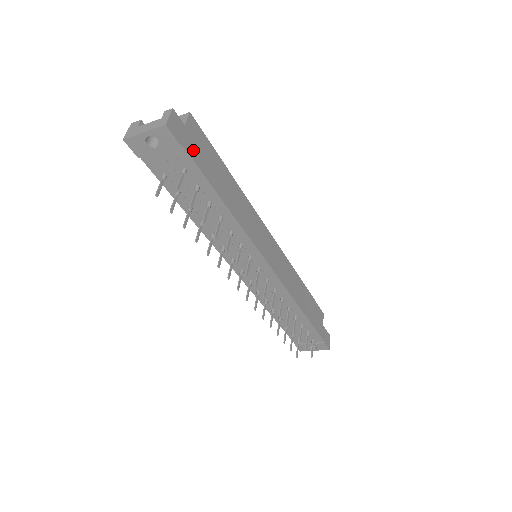
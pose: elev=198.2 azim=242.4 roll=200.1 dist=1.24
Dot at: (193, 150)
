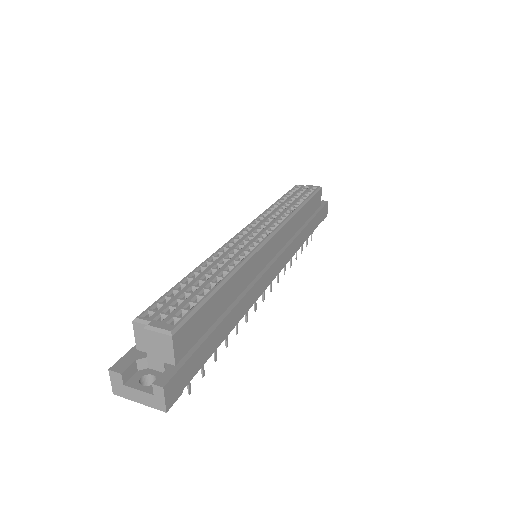
Dot at: (193, 367)
